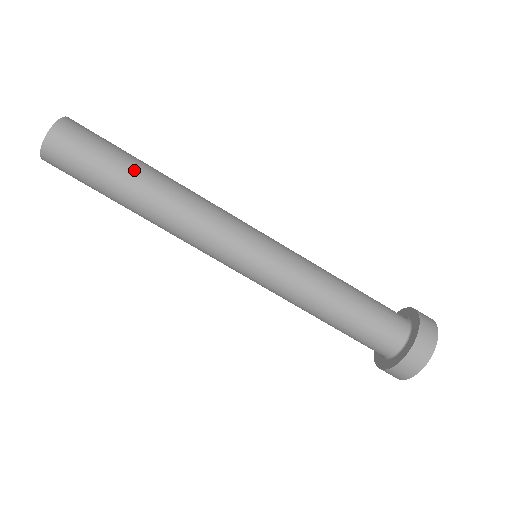
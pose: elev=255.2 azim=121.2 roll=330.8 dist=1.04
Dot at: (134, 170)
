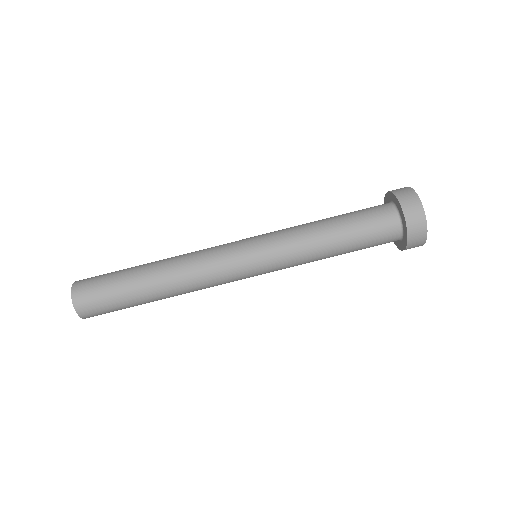
Dot at: (138, 266)
